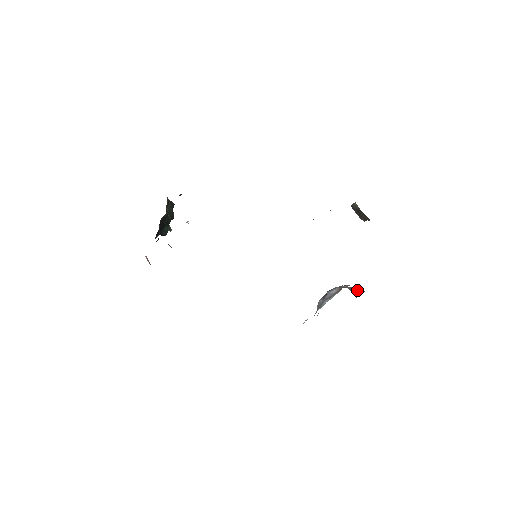
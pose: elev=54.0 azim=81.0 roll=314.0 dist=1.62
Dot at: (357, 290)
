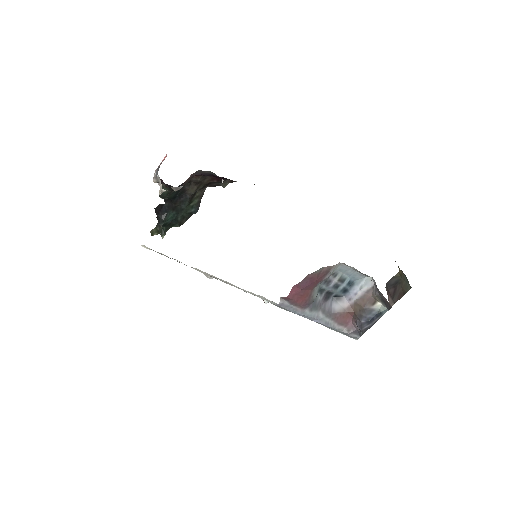
Dot at: (370, 321)
